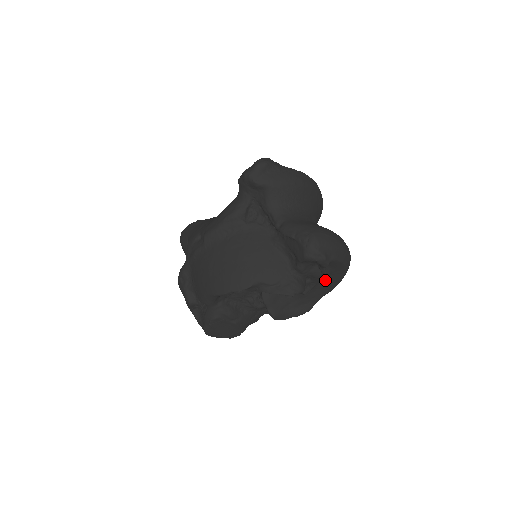
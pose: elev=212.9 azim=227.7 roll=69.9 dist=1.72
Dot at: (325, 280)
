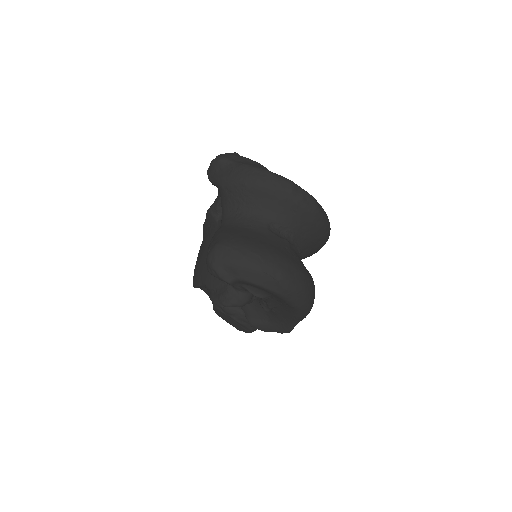
Dot at: (278, 301)
